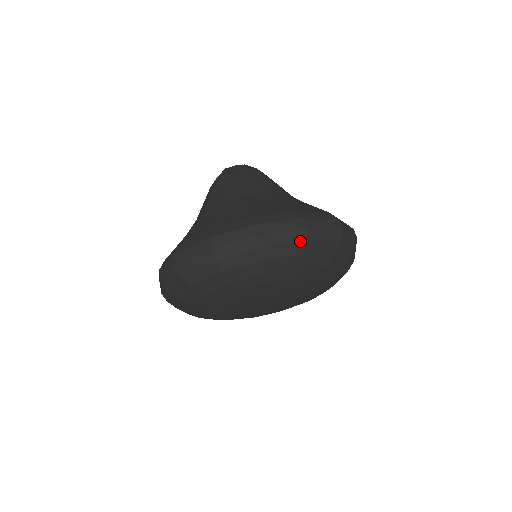
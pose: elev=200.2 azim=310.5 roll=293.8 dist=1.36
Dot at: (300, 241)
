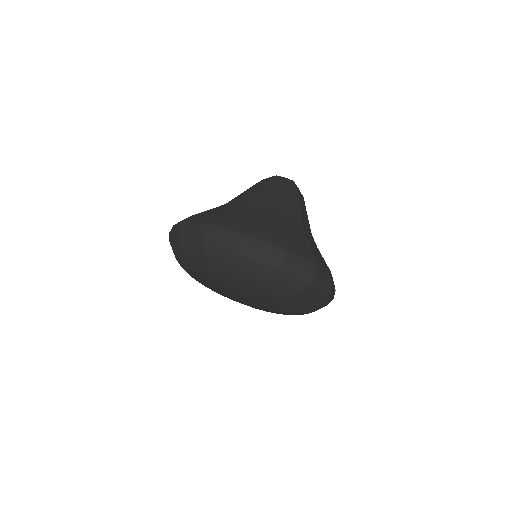
Dot at: (272, 266)
